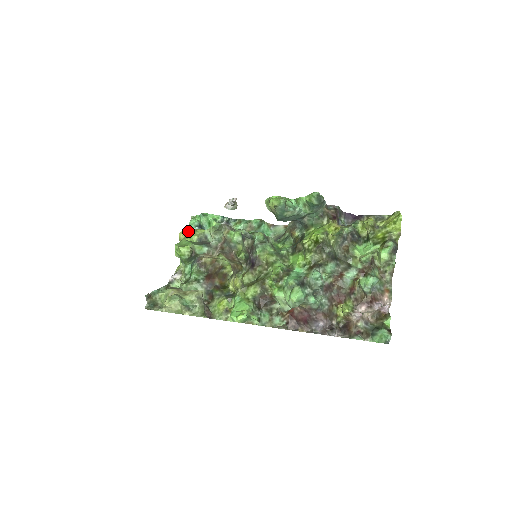
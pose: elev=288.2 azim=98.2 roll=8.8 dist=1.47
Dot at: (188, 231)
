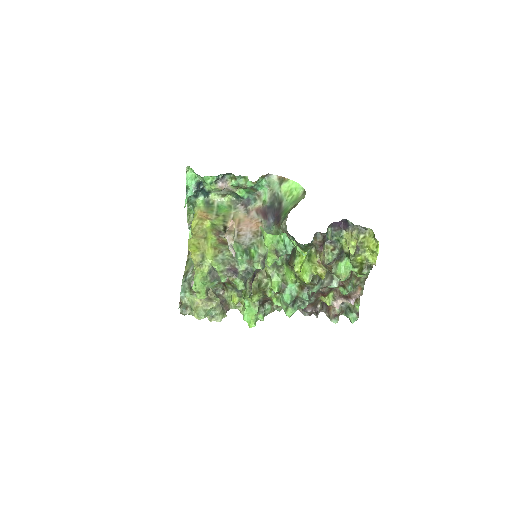
Dot at: (198, 266)
